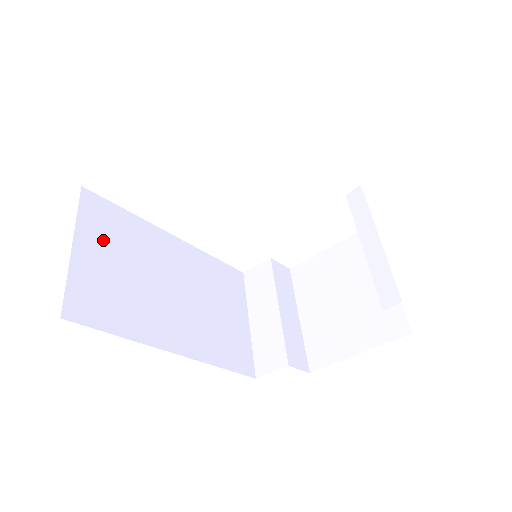
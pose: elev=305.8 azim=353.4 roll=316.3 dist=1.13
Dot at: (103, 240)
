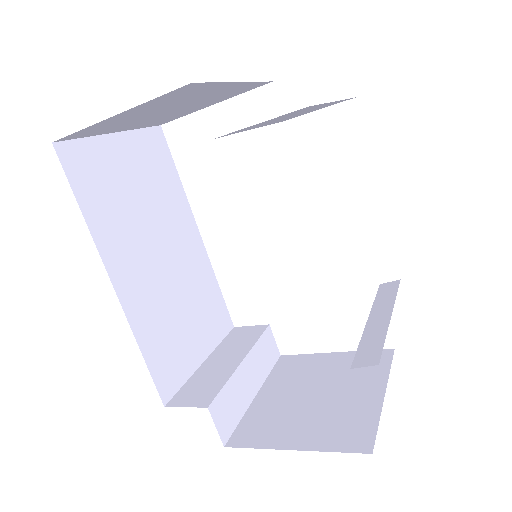
Dot at: (141, 161)
